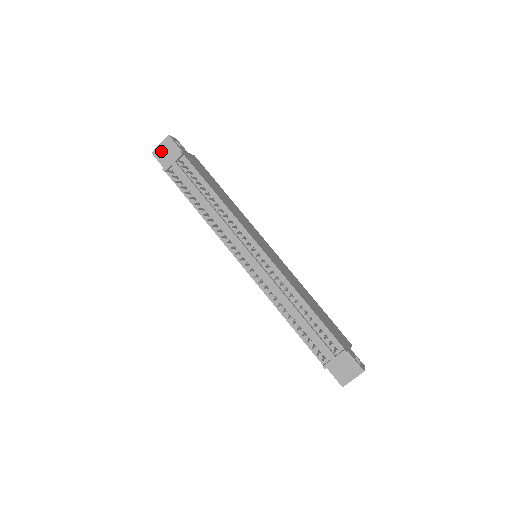
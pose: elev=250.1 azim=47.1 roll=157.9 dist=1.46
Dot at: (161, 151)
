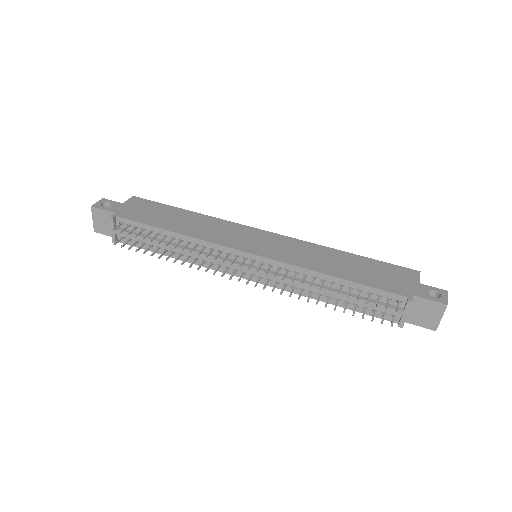
Dot at: (99, 225)
